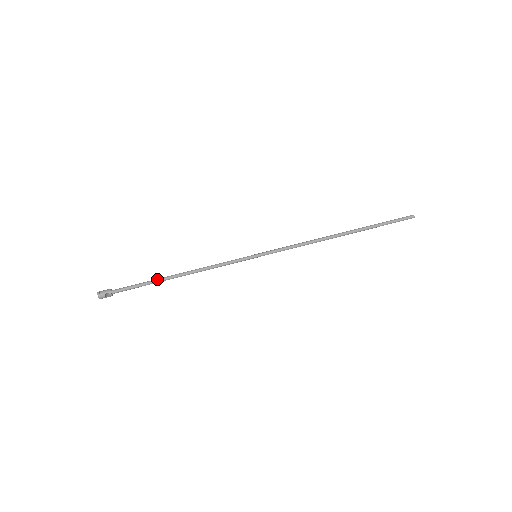
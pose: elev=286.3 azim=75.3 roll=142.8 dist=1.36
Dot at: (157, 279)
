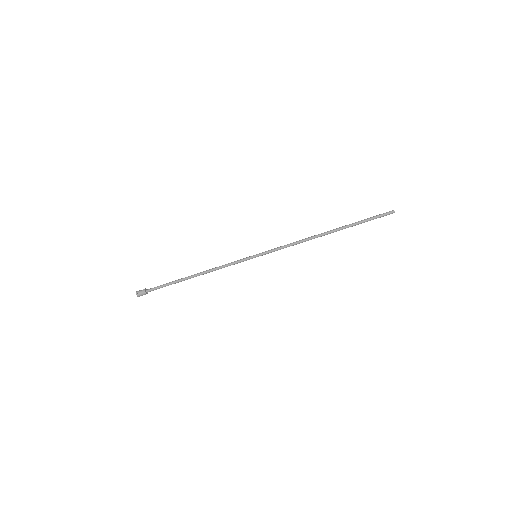
Dot at: (179, 281)
